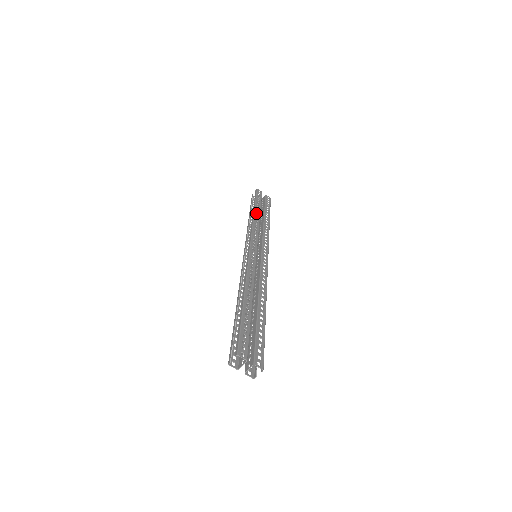
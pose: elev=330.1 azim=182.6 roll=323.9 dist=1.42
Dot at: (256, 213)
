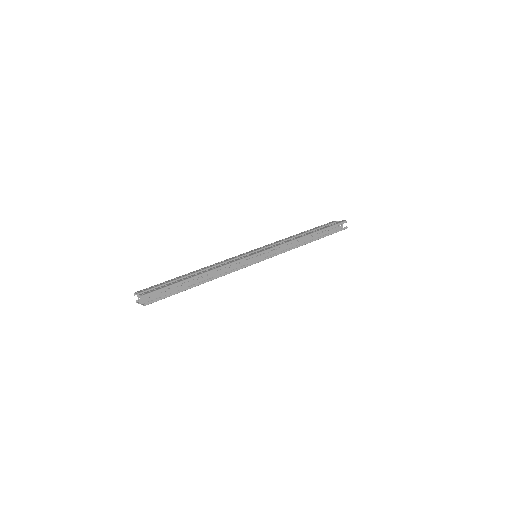
Dot at: occluded
